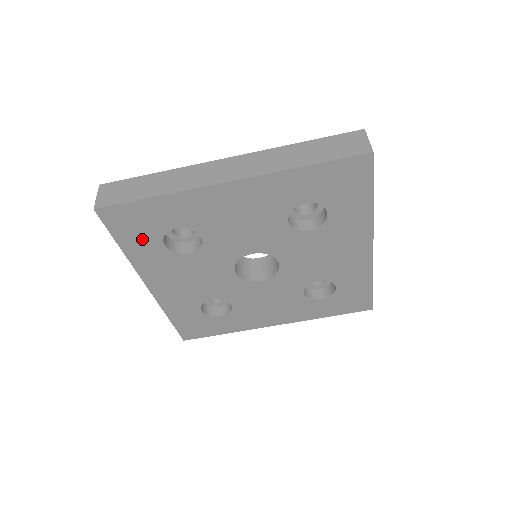
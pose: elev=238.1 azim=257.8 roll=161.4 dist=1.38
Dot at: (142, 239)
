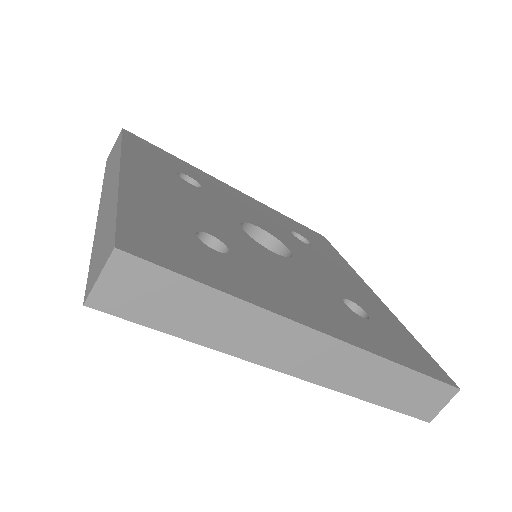
Dot at: occluded
